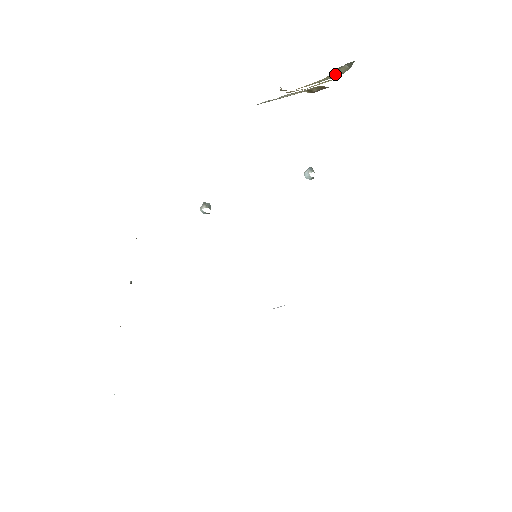
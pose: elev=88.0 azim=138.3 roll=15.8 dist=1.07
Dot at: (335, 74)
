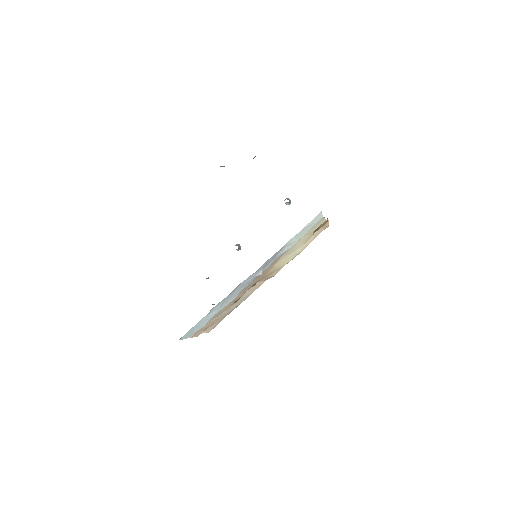
Dot at: occluded
